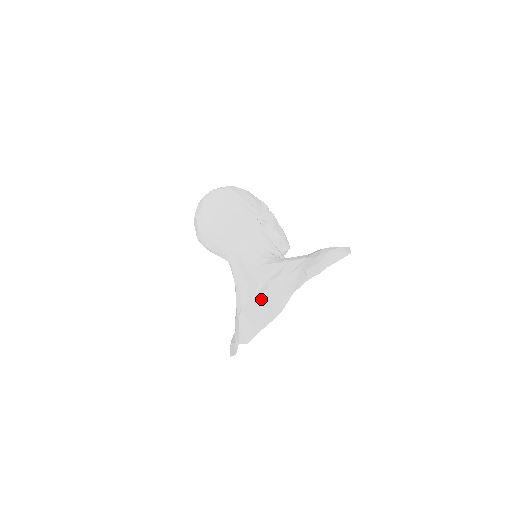
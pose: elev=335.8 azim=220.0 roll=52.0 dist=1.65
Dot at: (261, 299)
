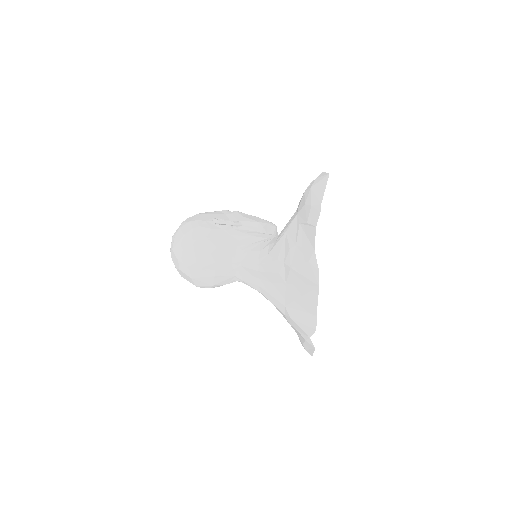
Dot at: (293, 282)
